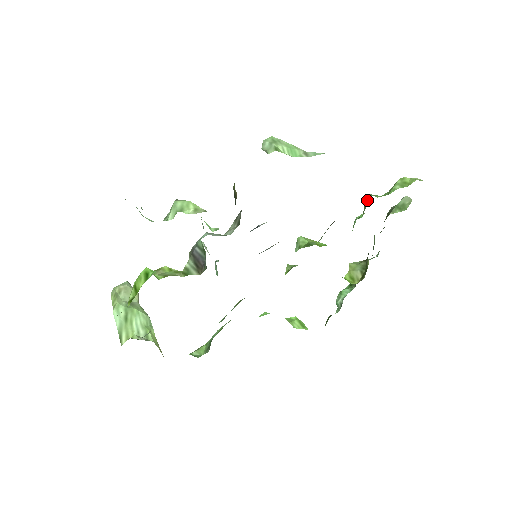
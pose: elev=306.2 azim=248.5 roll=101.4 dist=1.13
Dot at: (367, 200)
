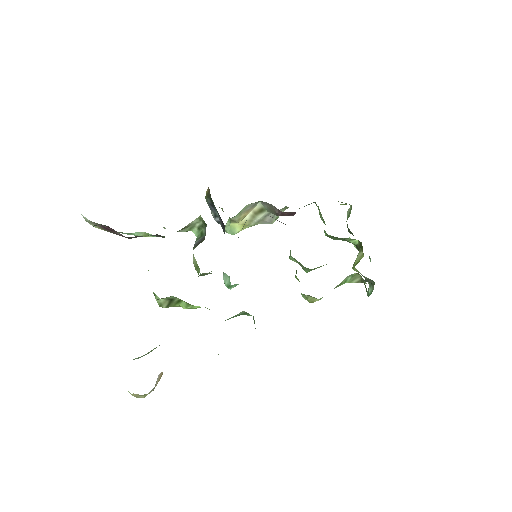
Dot at: occluded
